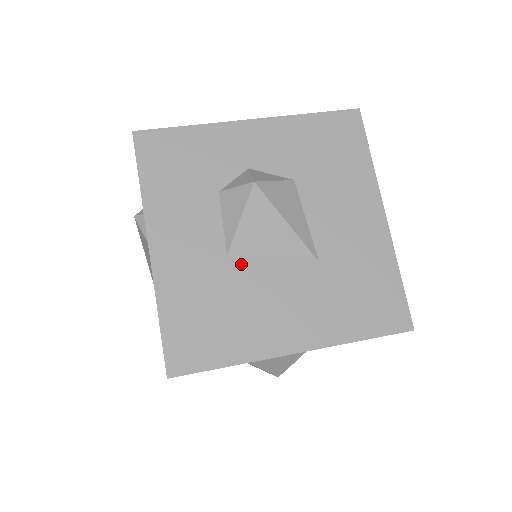
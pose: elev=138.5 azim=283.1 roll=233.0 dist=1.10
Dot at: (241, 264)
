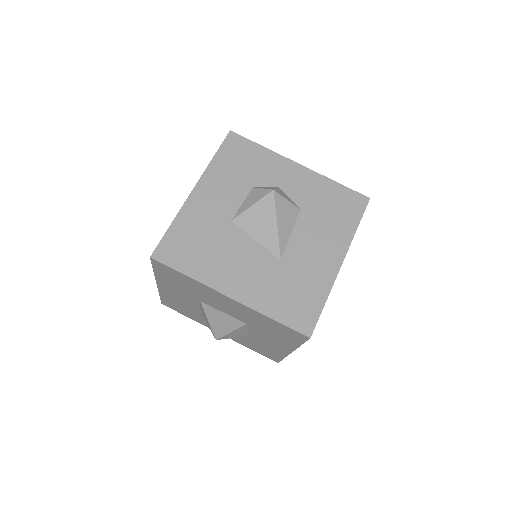
Dot at: (235, 230)
